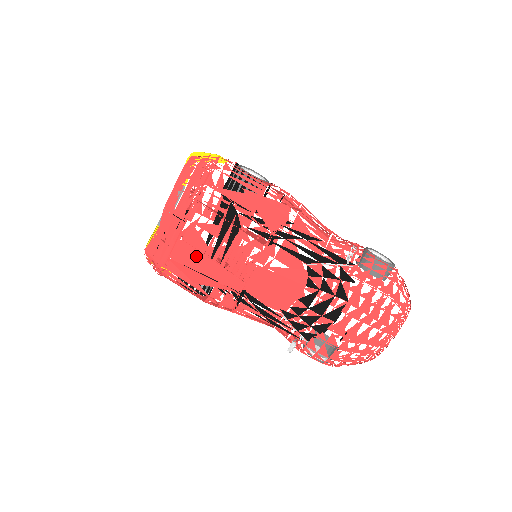
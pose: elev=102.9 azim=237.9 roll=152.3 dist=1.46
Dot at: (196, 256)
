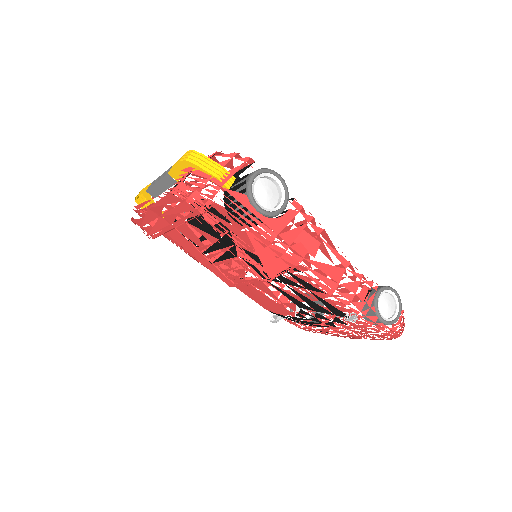
Dot at: (188, 244)
